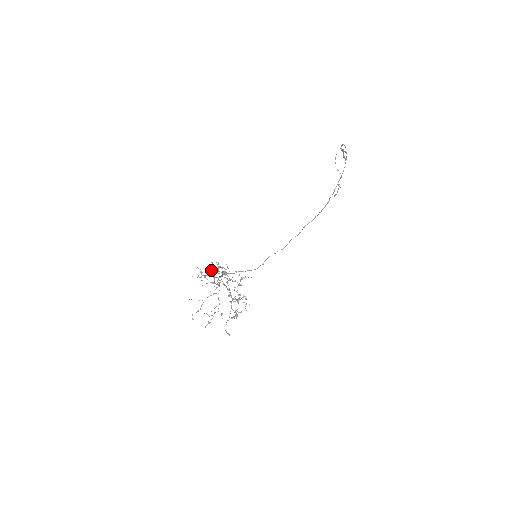
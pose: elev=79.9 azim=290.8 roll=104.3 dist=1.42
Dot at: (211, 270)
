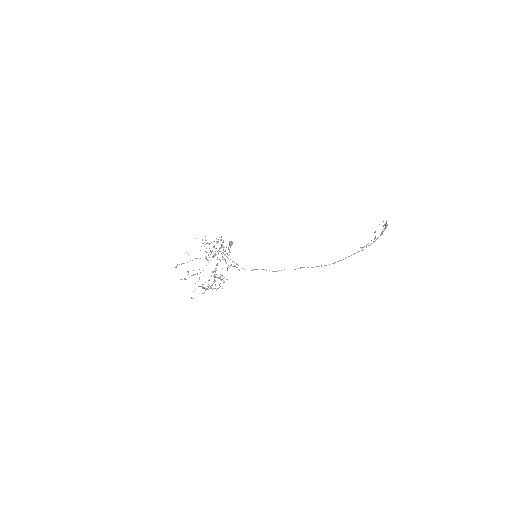
Dot at: (216, 241)
